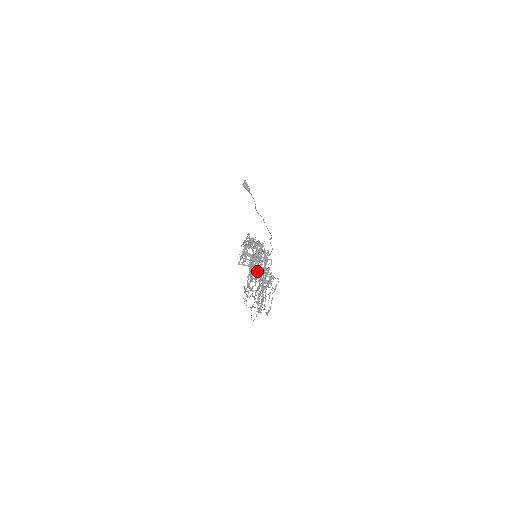
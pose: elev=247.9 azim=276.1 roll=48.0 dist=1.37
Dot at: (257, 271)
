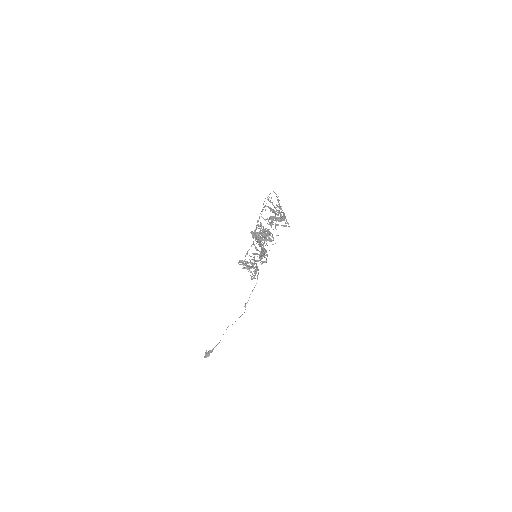
Dot at: occluded
